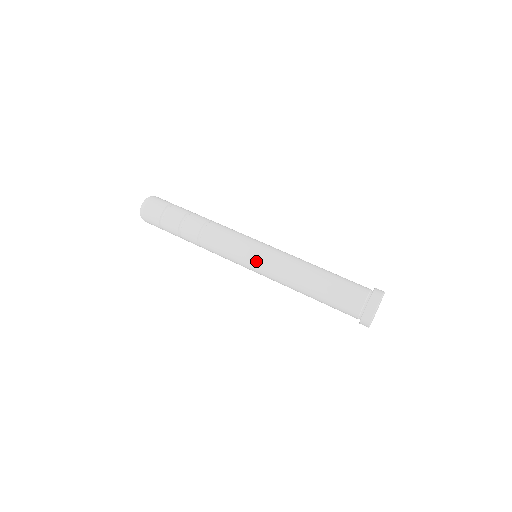
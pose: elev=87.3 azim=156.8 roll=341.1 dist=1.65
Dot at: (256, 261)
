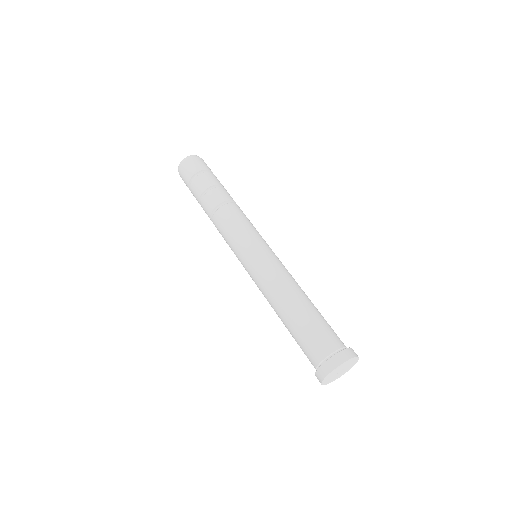
Dot at: (246, 270)
